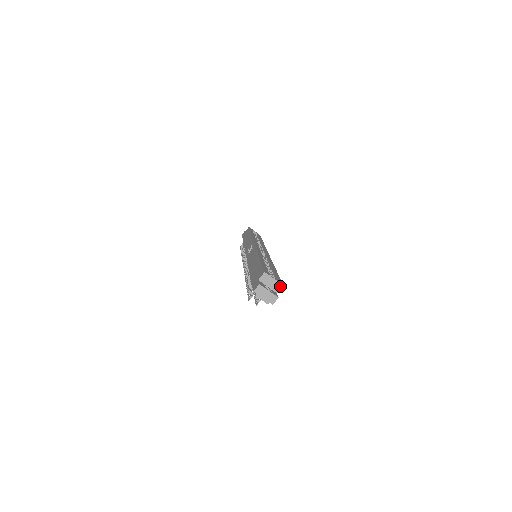
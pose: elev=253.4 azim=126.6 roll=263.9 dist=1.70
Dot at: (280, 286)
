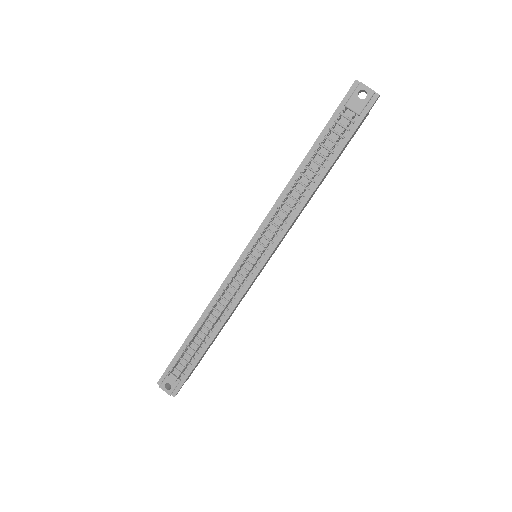
Dot at: occluded
